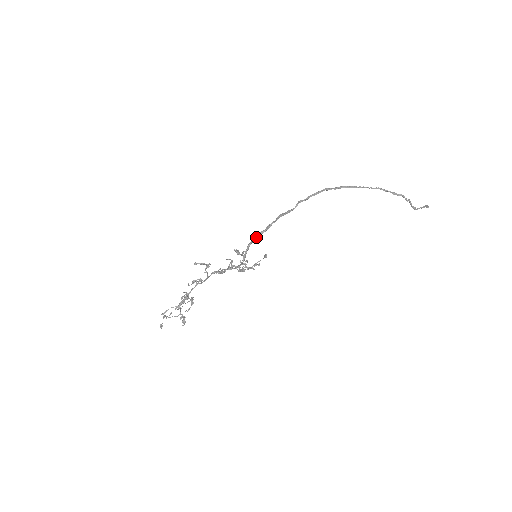
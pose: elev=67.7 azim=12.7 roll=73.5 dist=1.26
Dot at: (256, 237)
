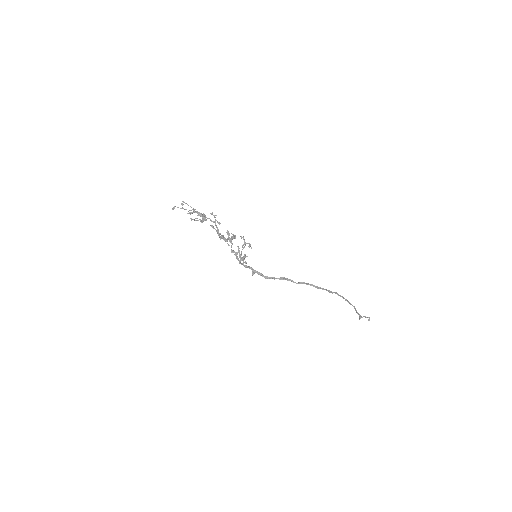
Dot at: (257, 273)
